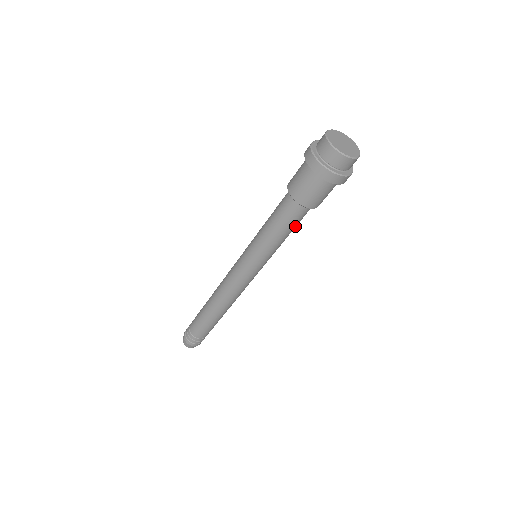
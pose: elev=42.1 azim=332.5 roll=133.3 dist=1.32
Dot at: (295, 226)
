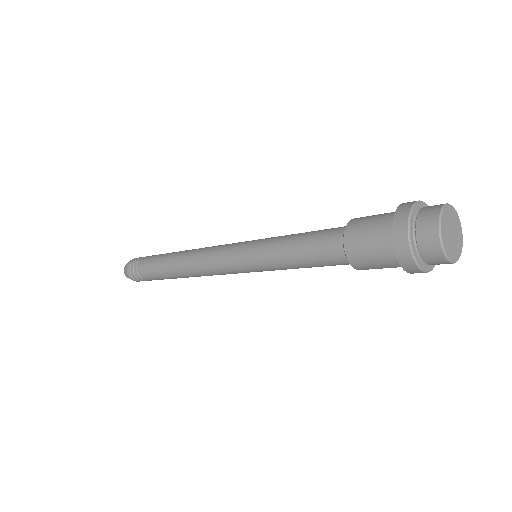
Dot at: (322, 266)
